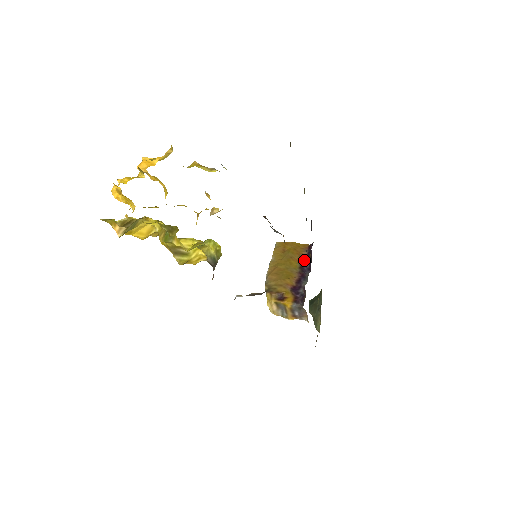
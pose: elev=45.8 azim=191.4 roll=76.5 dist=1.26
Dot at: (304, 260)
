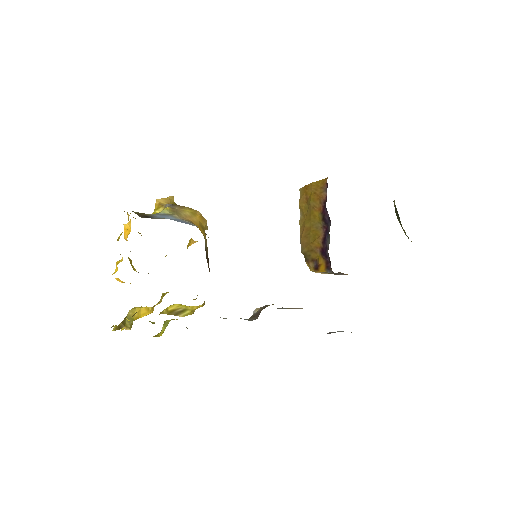
Dot at: (324, 207)
